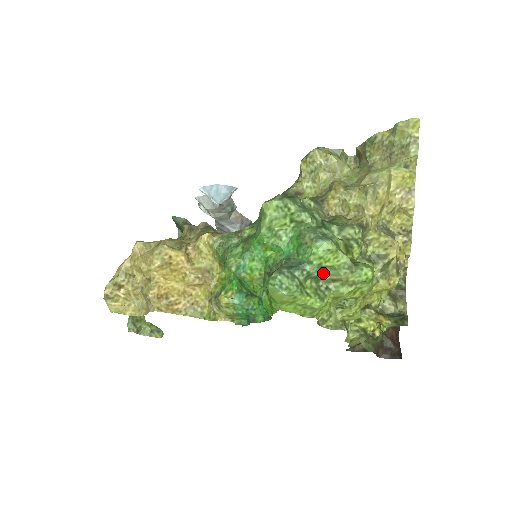
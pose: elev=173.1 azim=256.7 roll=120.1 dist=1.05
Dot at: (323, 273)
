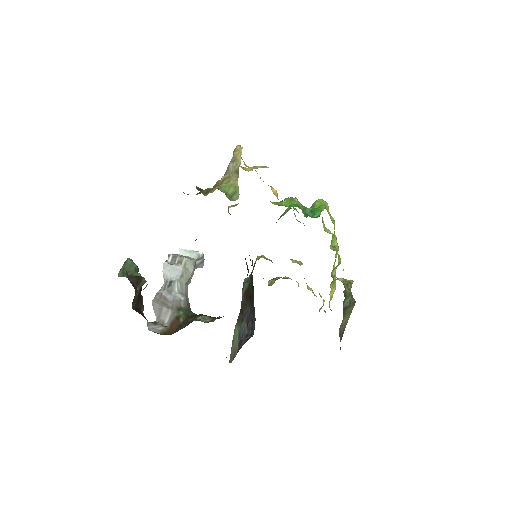
Dot at: occluded
